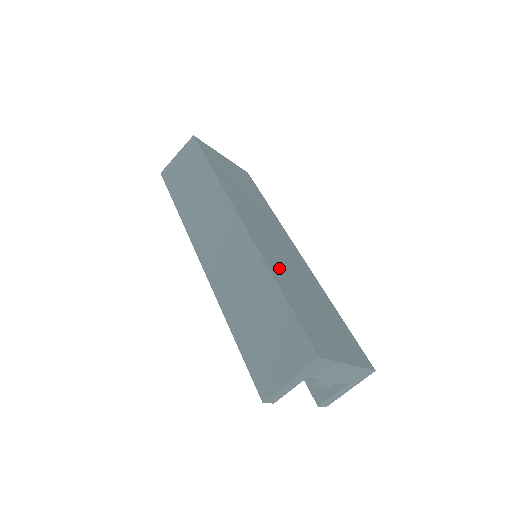
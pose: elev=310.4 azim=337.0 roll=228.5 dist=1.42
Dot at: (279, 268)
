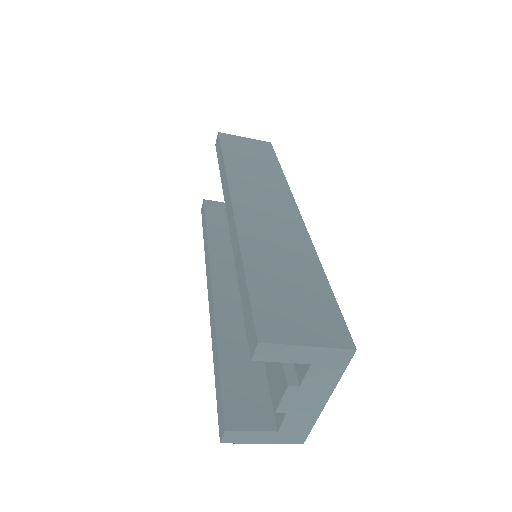
Dot at: occluded
